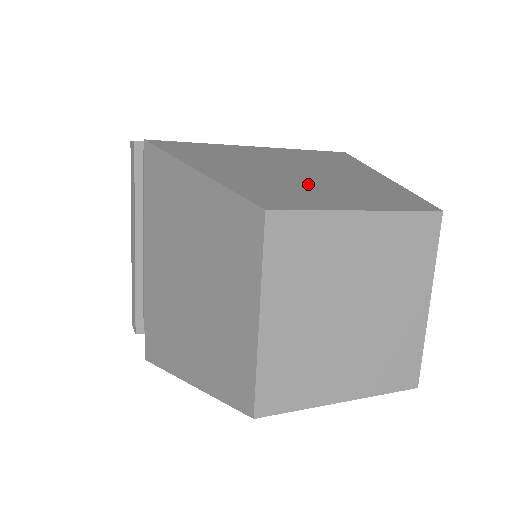
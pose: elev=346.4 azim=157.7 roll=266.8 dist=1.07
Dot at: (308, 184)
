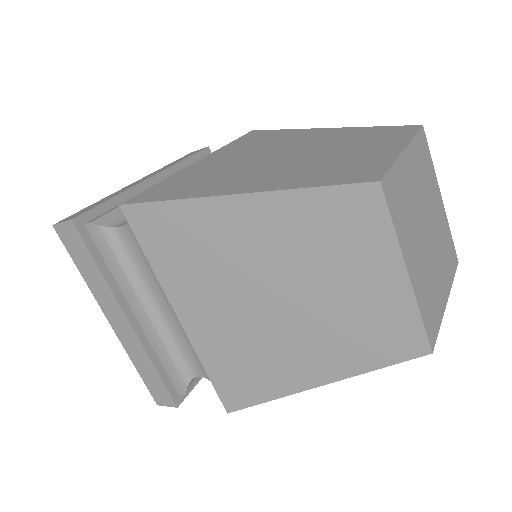
Dot at: occluded
